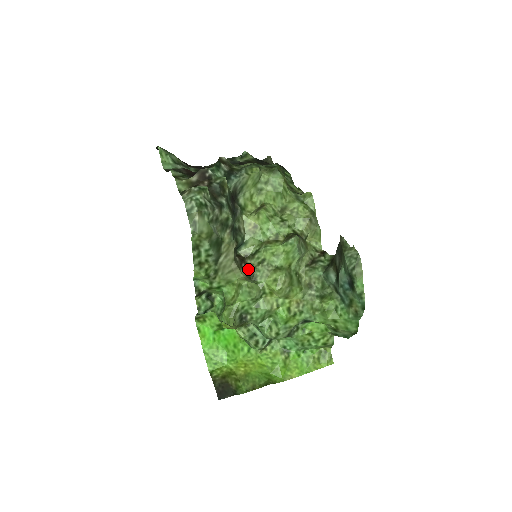
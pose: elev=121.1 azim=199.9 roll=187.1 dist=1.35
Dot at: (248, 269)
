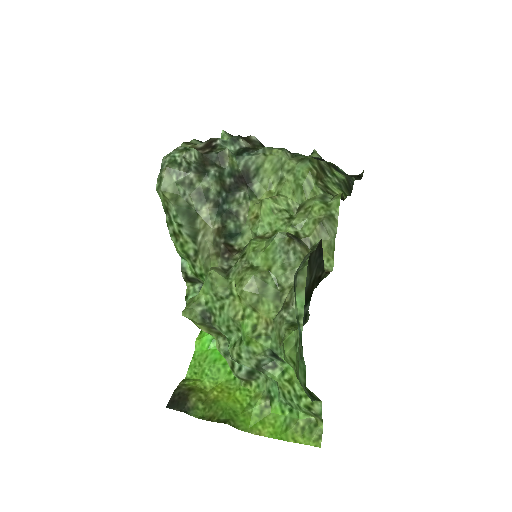
Dot at: (230, 262)
